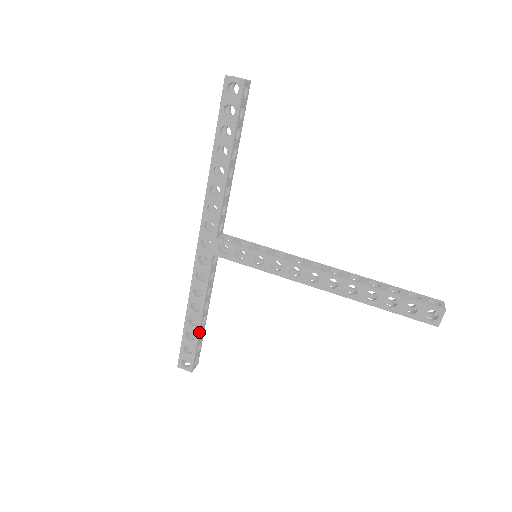
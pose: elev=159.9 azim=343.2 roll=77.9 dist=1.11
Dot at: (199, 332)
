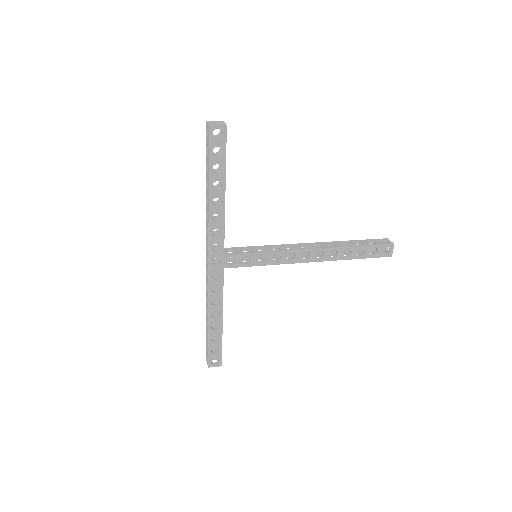
Dot at: (222, 332)
